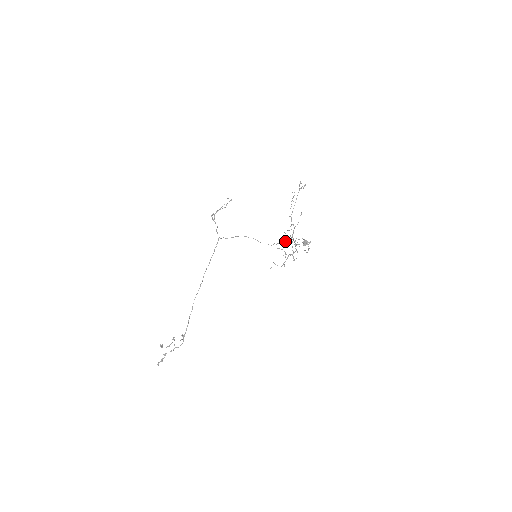
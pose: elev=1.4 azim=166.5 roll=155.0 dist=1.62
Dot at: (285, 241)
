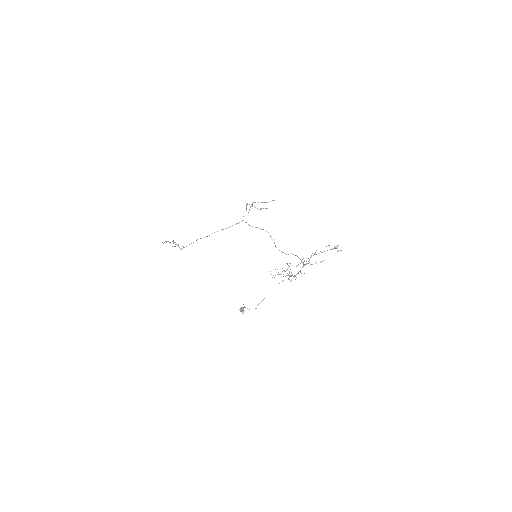
Dot at: (301, 260)
